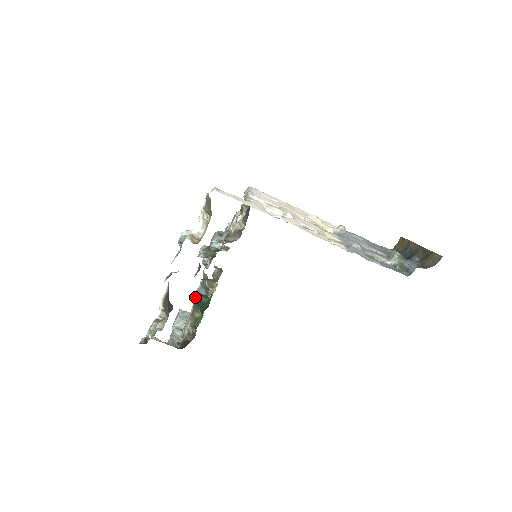
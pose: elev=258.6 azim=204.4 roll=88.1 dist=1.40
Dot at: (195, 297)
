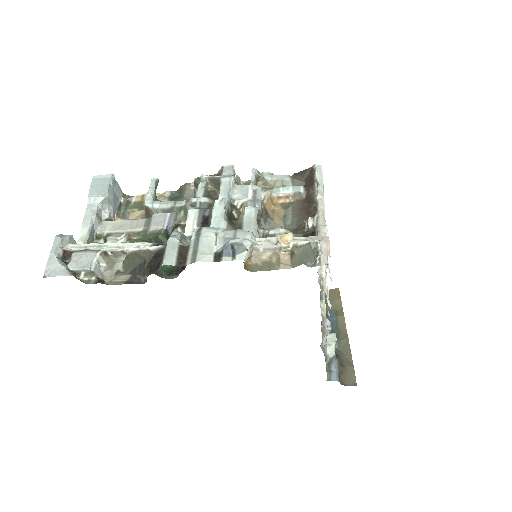
Dot at: (161, 238)
